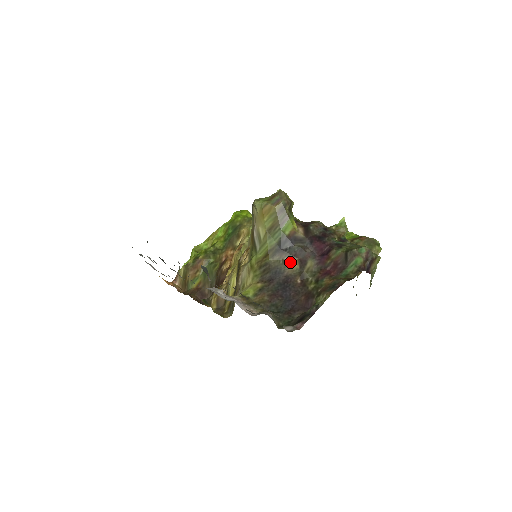
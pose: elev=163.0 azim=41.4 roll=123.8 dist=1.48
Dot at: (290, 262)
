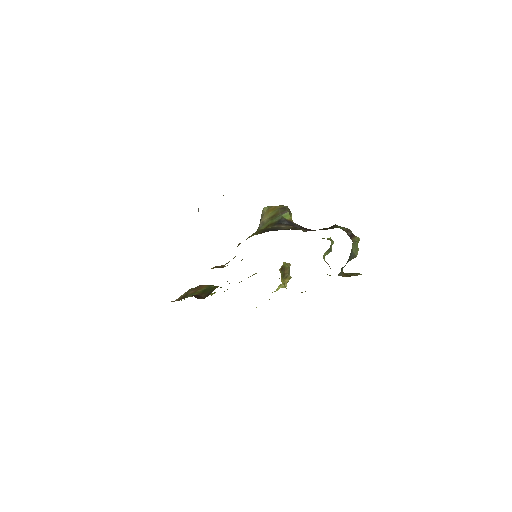
Dot at: (286, 227)
